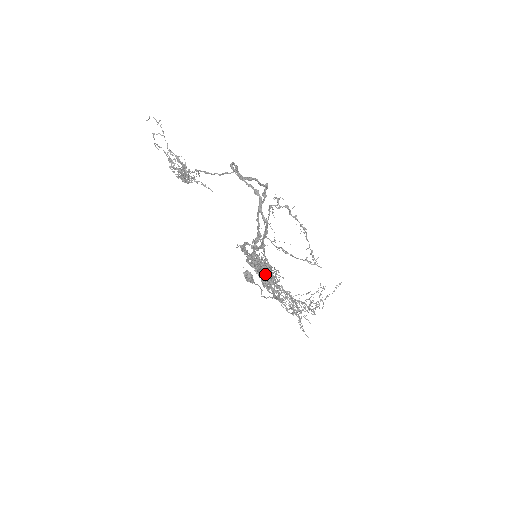
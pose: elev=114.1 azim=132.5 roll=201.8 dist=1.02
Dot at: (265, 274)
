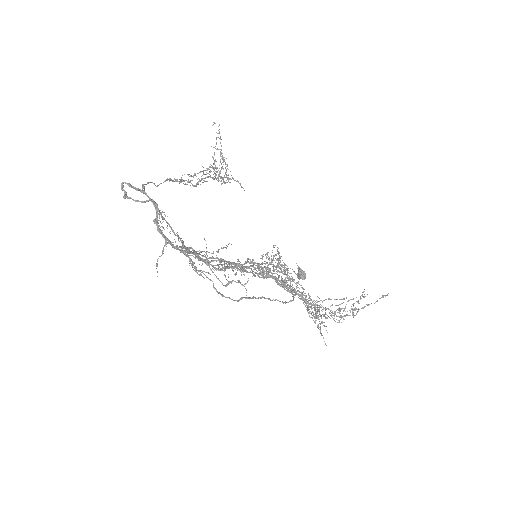
Dot at: (225, 276)
